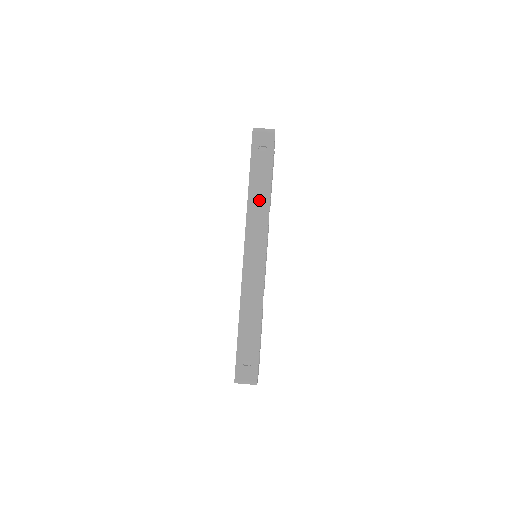
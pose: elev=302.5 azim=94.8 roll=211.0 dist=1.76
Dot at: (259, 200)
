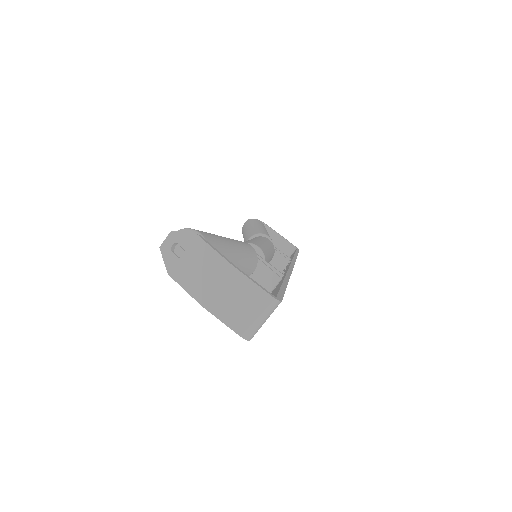
Dot at: occluded
